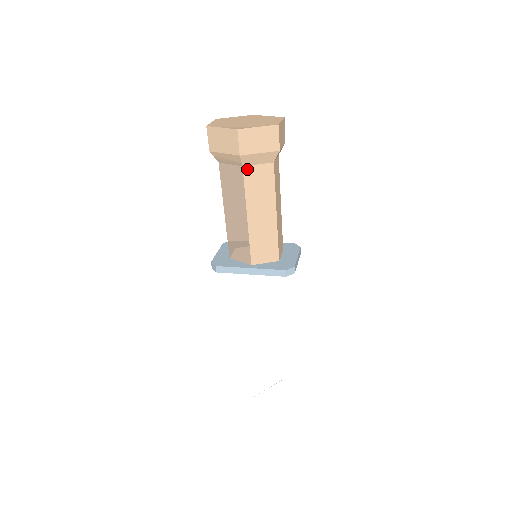
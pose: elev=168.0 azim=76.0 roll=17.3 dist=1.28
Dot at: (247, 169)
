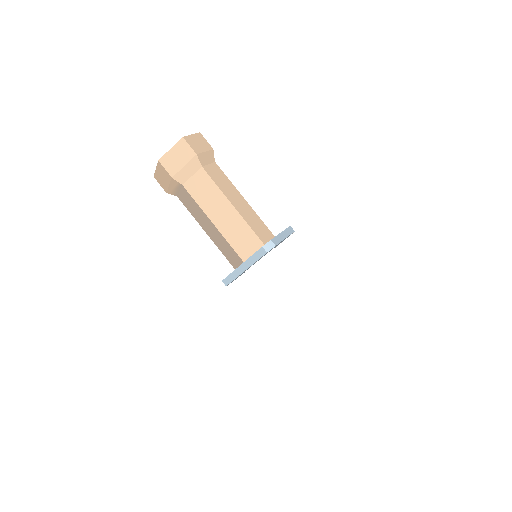
Dot at: (187, 185)
